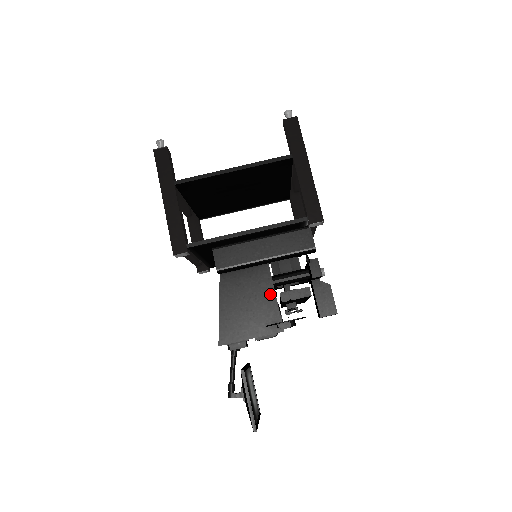
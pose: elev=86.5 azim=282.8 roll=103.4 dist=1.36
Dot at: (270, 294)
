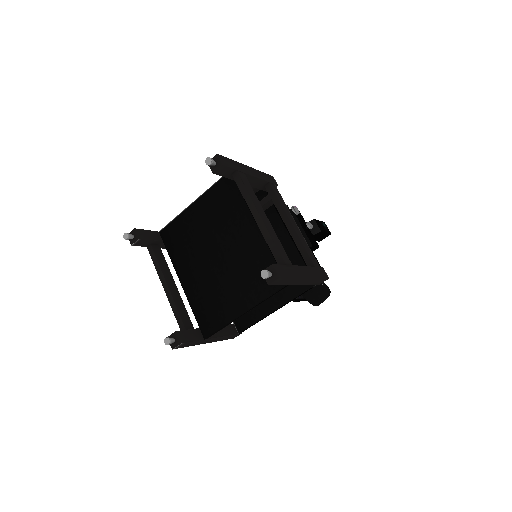
Dot at: occluded
